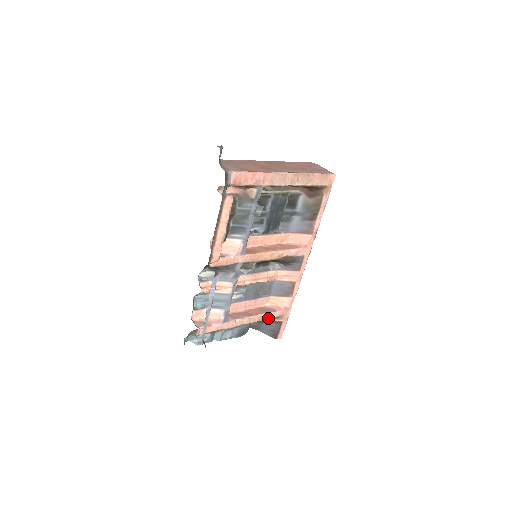
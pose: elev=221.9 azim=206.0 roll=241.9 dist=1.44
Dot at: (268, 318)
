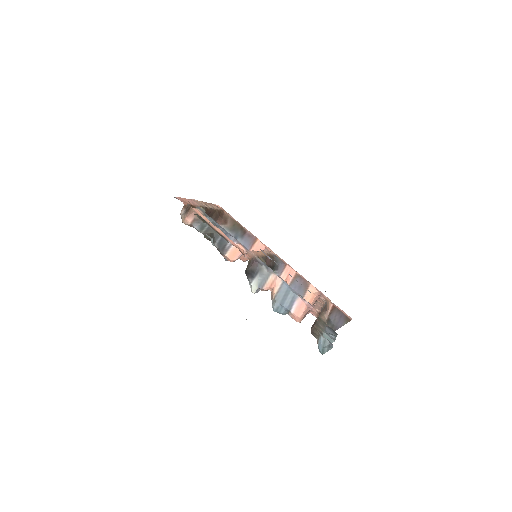
Dot at: (324, 302)
